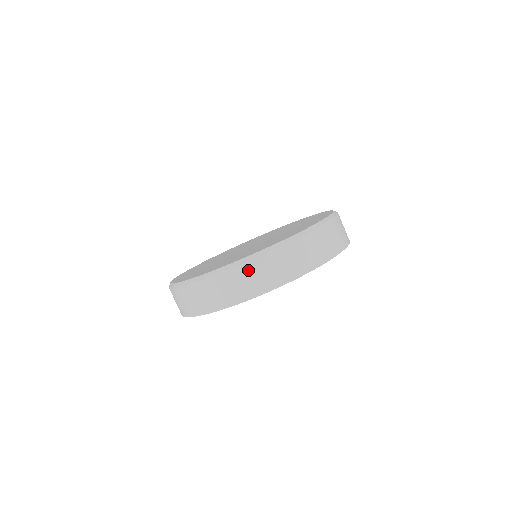
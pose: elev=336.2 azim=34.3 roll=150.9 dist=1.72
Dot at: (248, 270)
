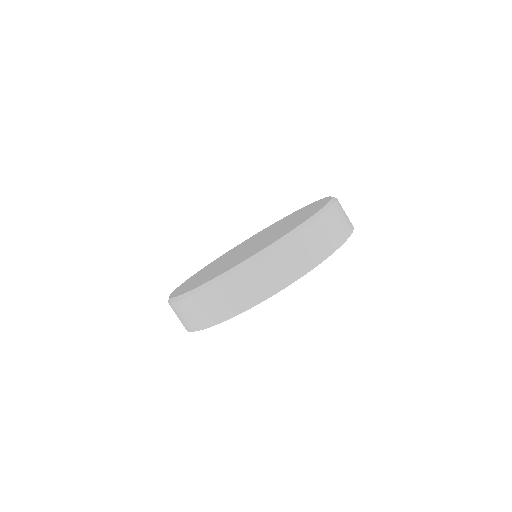
Dot at: (229, 286)
